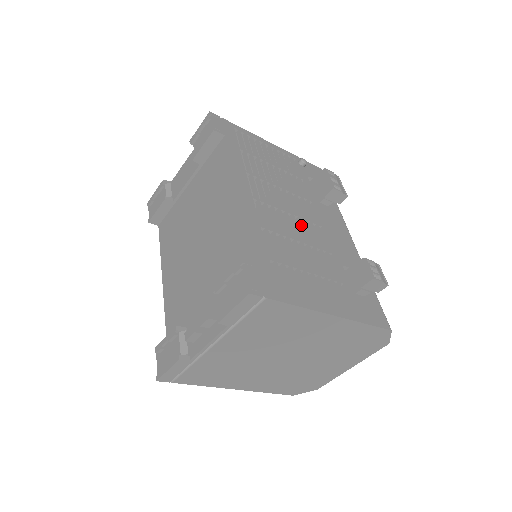
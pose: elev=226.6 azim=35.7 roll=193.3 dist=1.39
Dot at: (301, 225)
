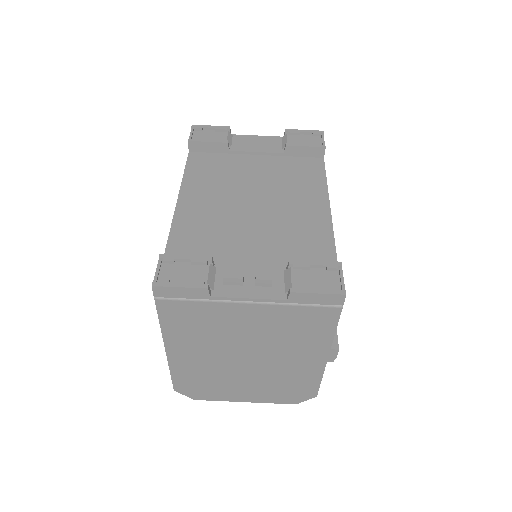
Dot at: occluded
